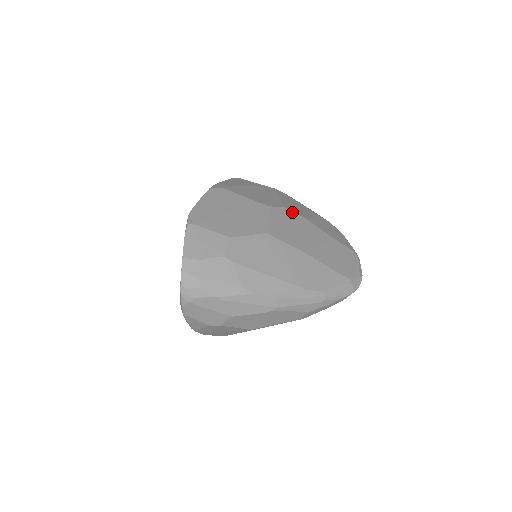
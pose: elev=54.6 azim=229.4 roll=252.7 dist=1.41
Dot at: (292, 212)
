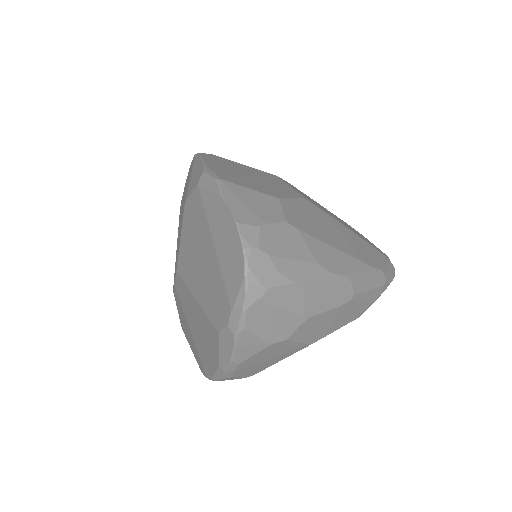
Dot at: (296, 188)
